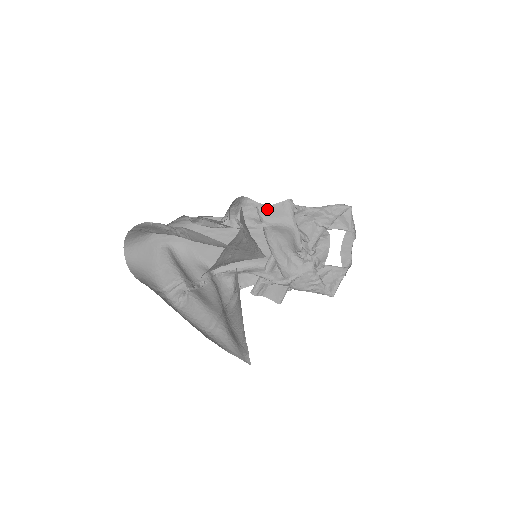
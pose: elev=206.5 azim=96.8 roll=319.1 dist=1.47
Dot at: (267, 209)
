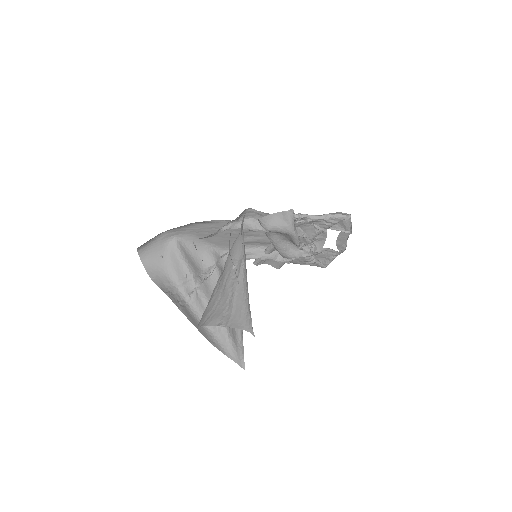
Dot at: (268, 218)
